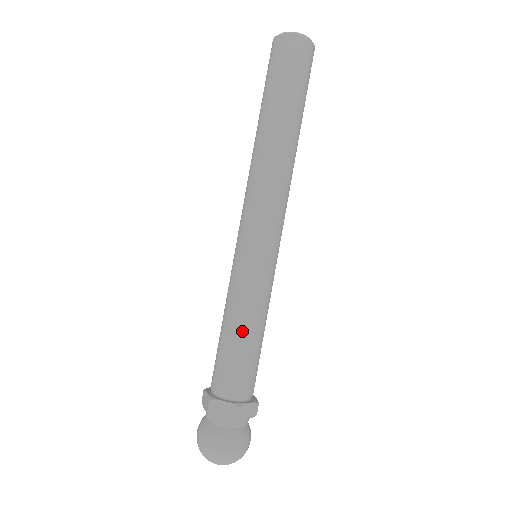
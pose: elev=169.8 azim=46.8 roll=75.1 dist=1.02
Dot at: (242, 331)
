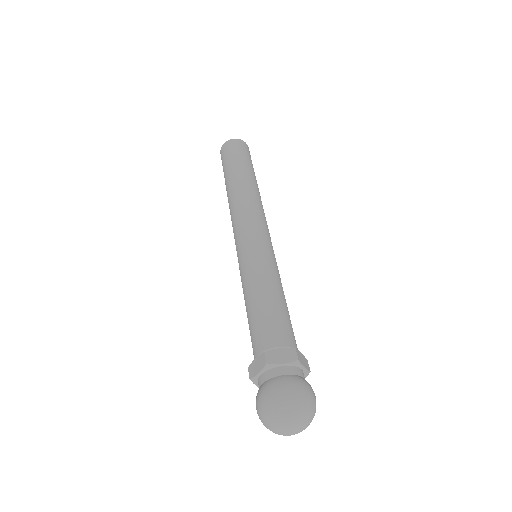
Dot at: (251, 299)
